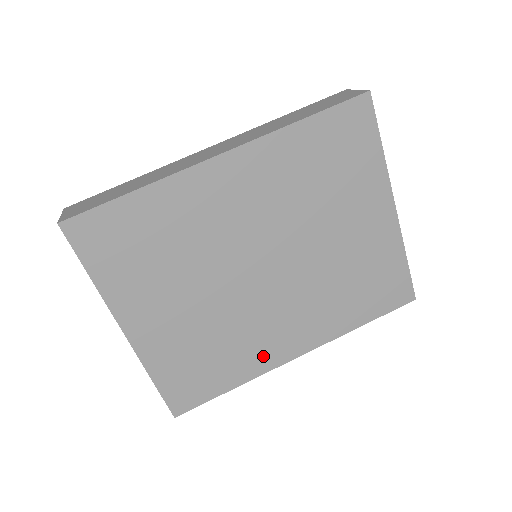
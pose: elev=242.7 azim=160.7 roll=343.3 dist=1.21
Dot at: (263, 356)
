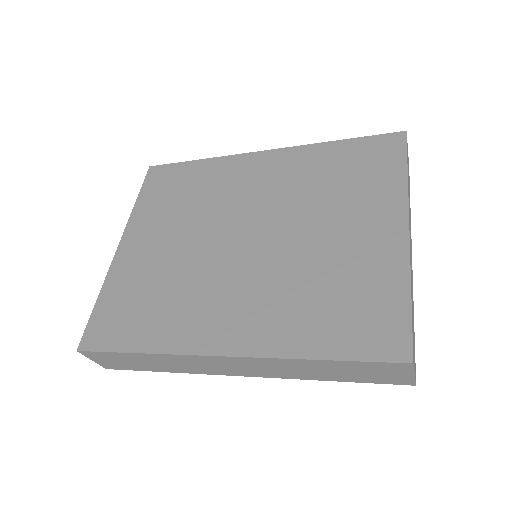
Dot at: (188, 331)
